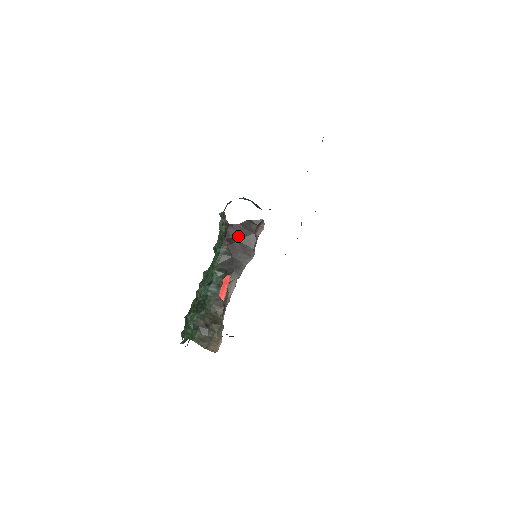
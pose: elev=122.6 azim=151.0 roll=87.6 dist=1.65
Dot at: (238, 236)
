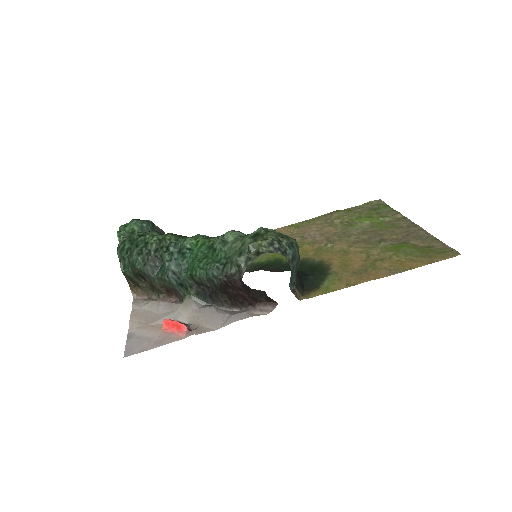
Dot at: (239, 290)
